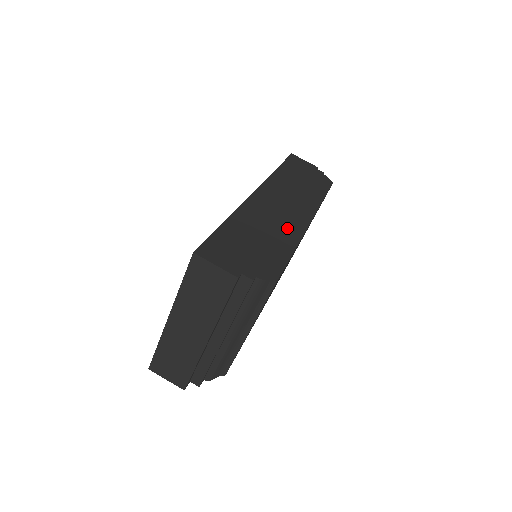
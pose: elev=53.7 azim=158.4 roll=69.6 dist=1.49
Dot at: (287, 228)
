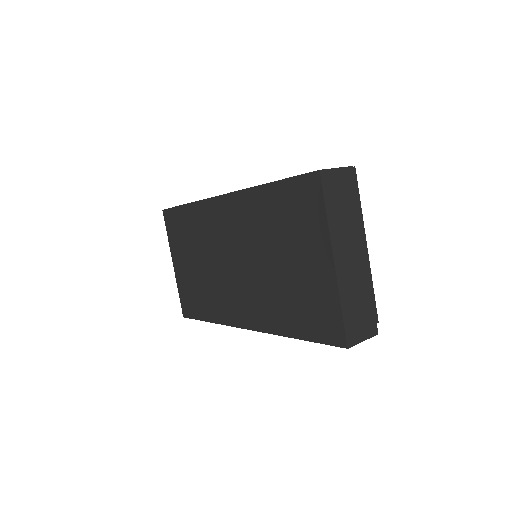
Dot at: occluded
